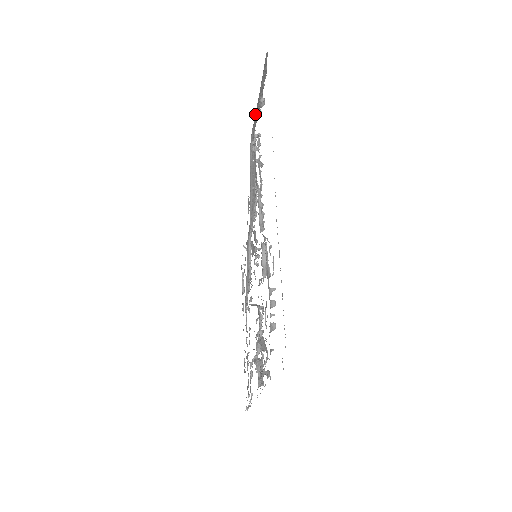
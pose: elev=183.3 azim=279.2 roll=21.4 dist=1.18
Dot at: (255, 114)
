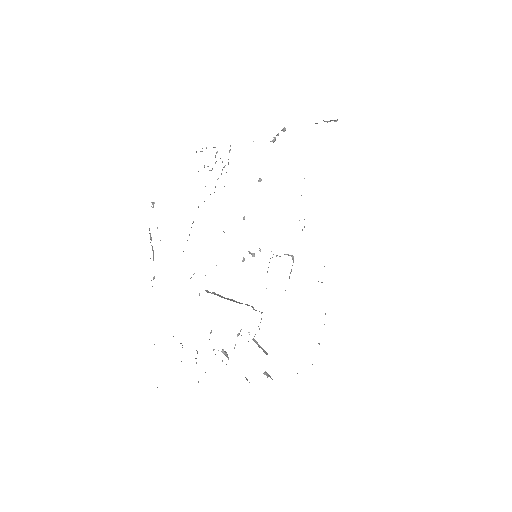
Dot at: (317, 123)
